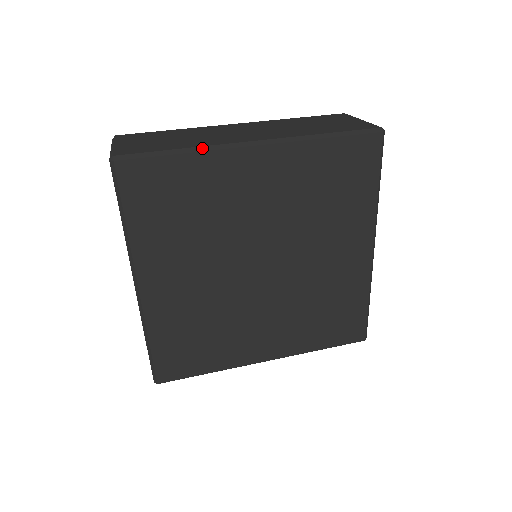
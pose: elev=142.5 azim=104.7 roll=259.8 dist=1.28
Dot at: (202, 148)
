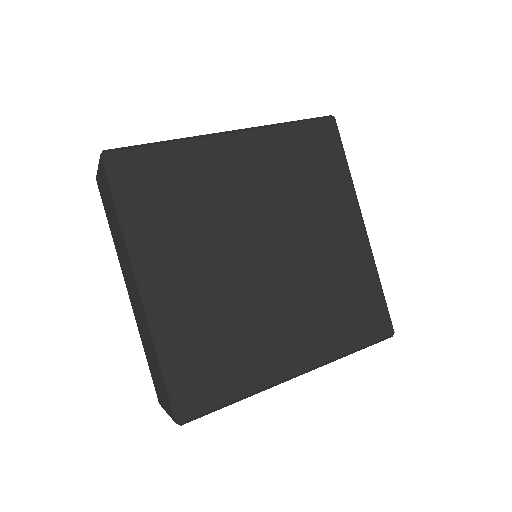
Dot at: (184, 139)
